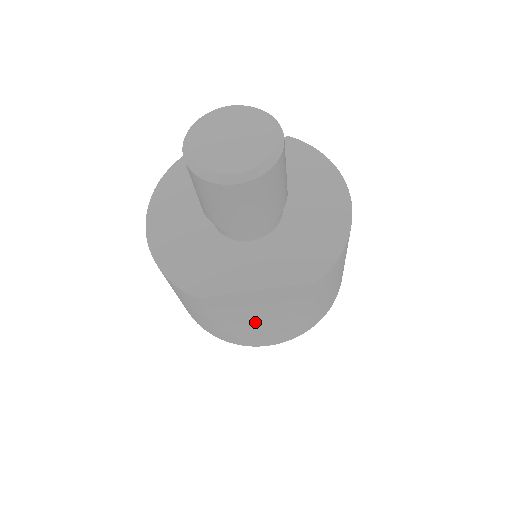
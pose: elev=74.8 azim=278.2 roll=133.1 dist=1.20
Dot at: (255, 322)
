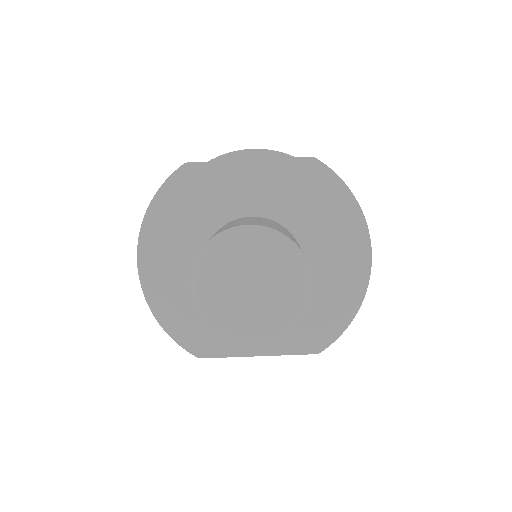
Dot at: occluded
